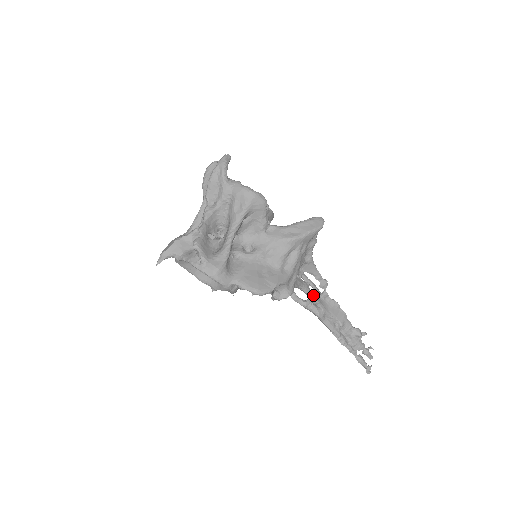
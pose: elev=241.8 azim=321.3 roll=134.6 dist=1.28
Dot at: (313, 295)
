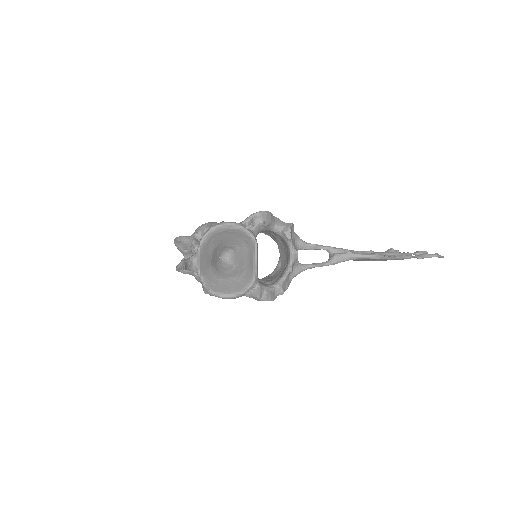
Dot at: (322, 247)
